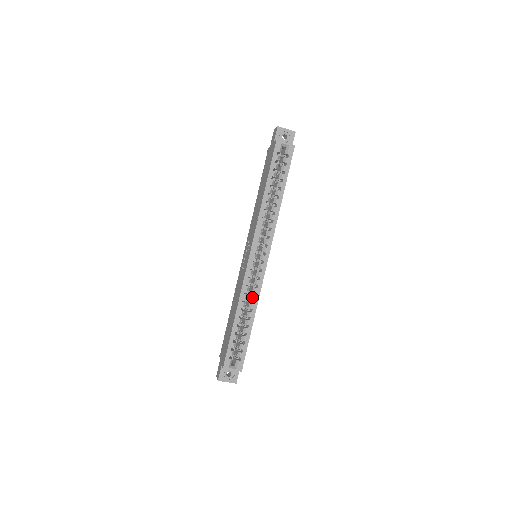
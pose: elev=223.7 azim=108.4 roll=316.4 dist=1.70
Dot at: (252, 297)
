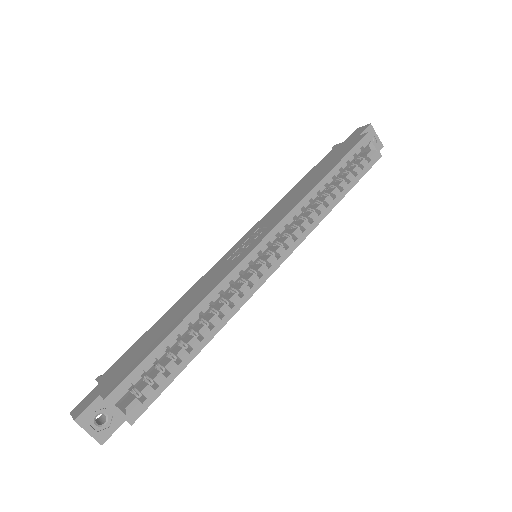
Dot at: (225, 307)
